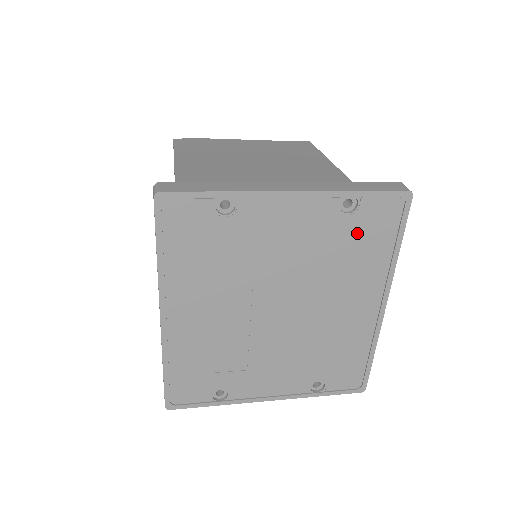
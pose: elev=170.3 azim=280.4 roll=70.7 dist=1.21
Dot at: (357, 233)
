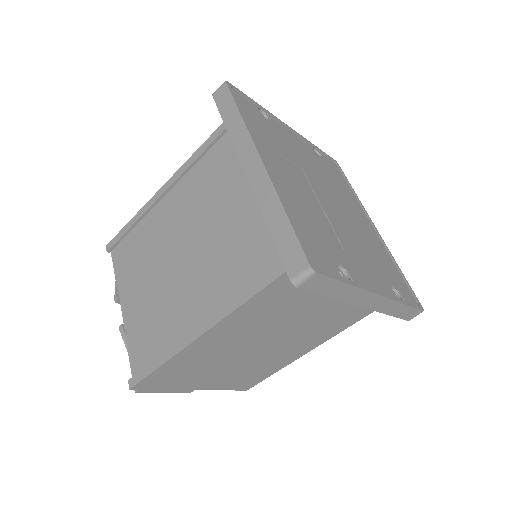
Dot at: (331, 170)
